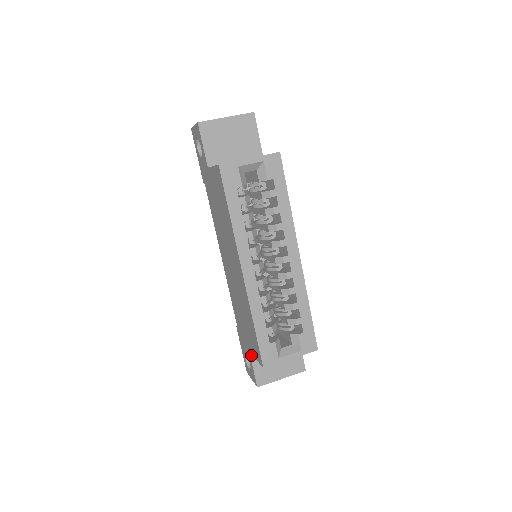
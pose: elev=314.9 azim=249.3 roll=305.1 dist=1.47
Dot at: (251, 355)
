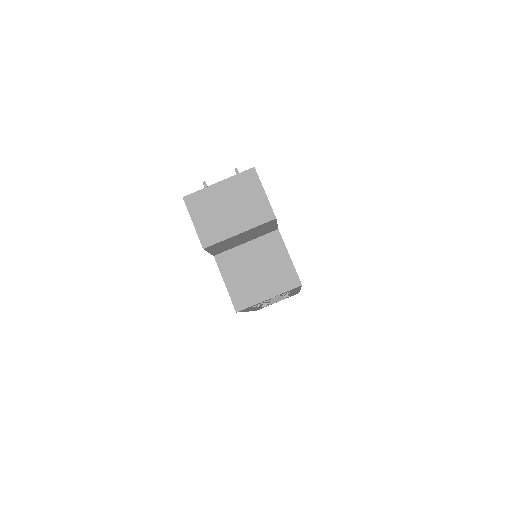
Dot at: occluded
